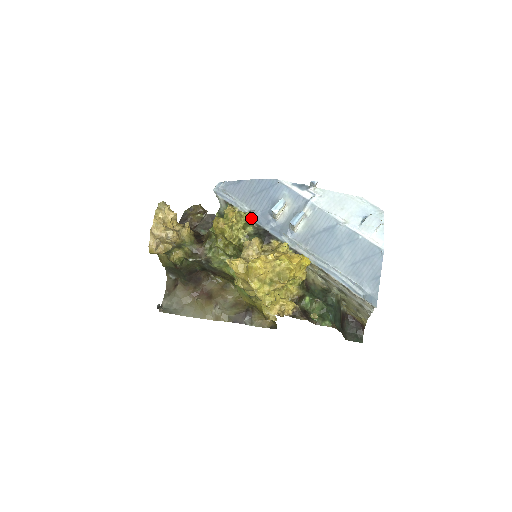
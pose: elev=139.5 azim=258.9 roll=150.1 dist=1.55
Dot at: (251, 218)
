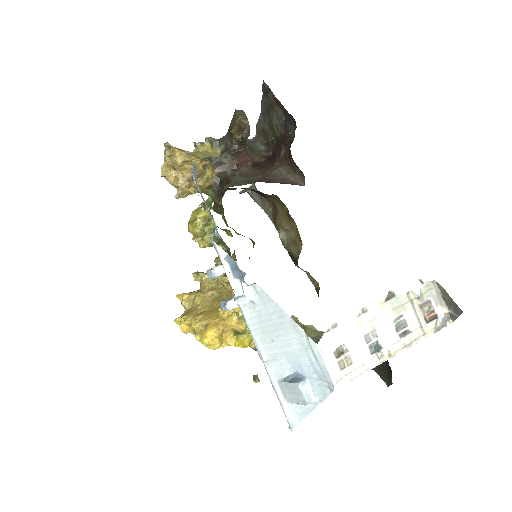
Dot at: occluded
